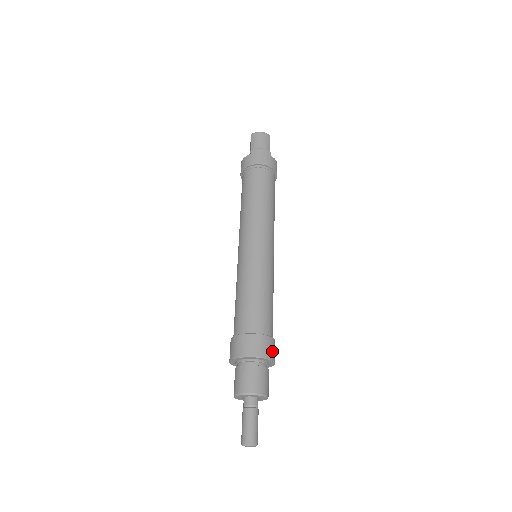
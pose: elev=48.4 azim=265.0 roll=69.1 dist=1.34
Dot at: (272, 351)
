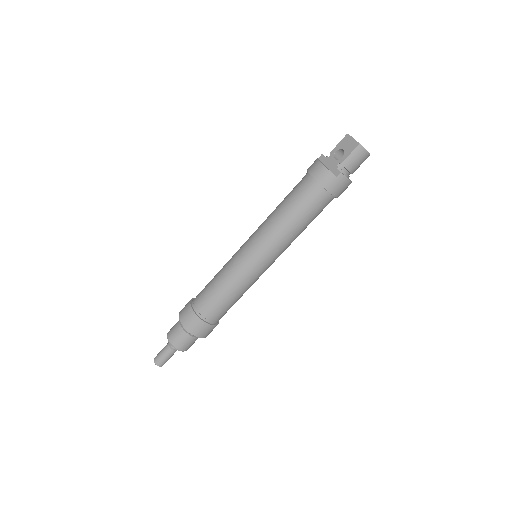
Dot at: (212, 330)
